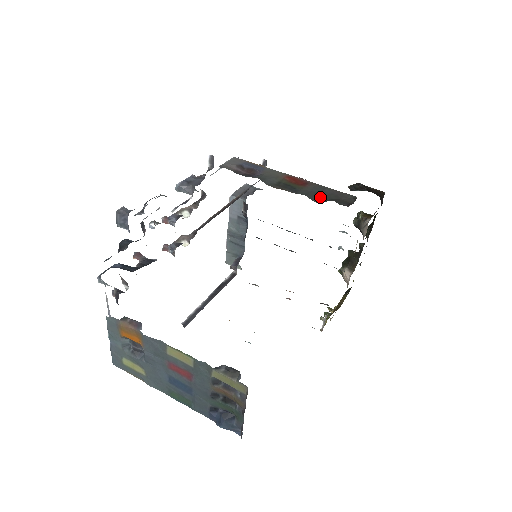
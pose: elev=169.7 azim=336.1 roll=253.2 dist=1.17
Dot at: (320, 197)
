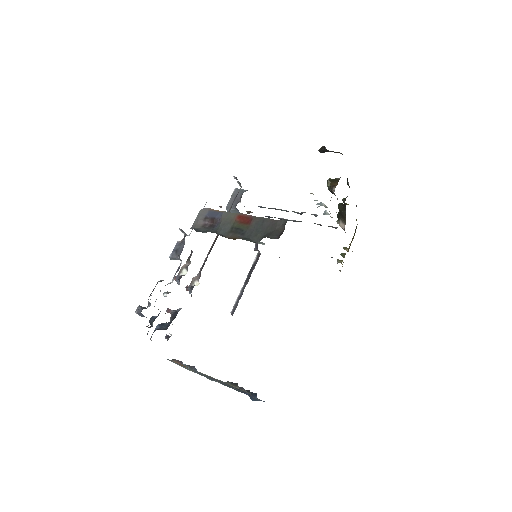
Dot at: (259, 234)
